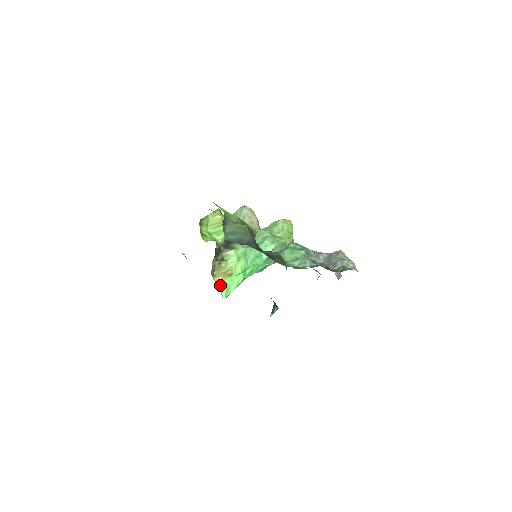
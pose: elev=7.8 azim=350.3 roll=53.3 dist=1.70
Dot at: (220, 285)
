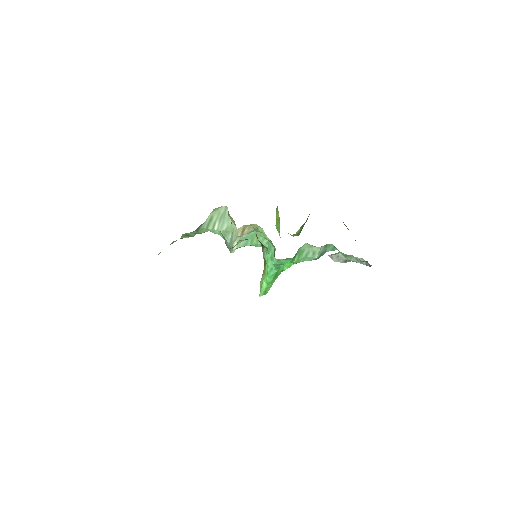
Dot at: (260, 282)
